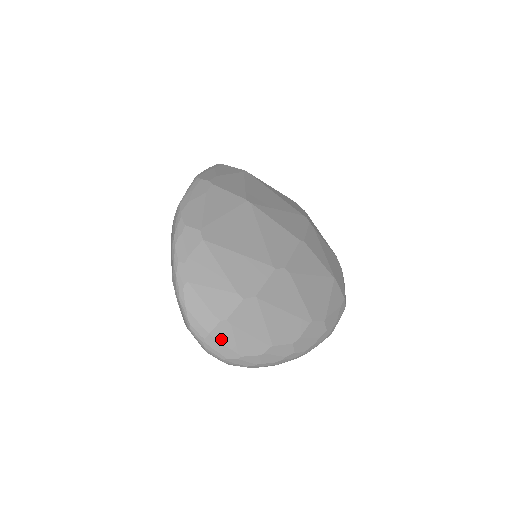
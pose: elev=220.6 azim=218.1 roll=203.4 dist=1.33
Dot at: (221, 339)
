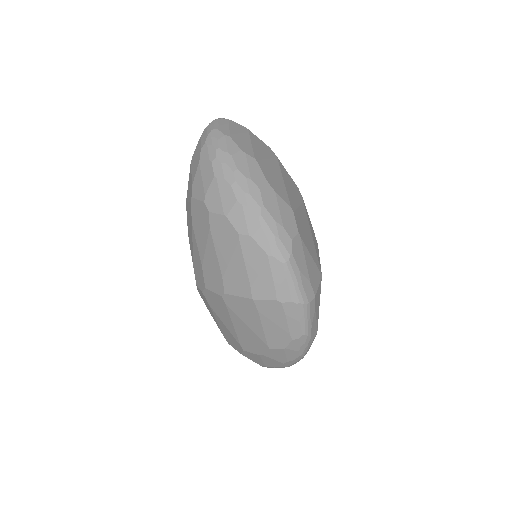
Dot at: (232, 126)
